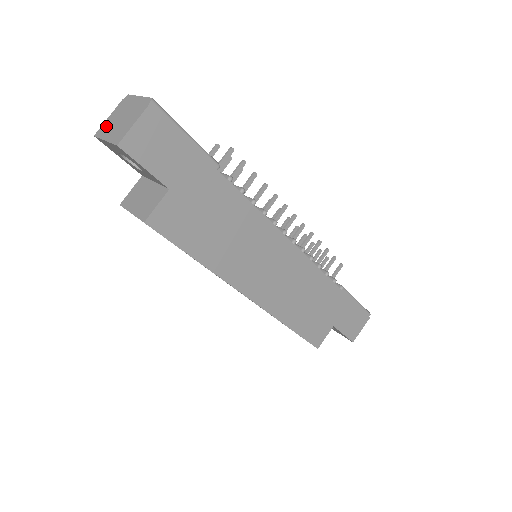
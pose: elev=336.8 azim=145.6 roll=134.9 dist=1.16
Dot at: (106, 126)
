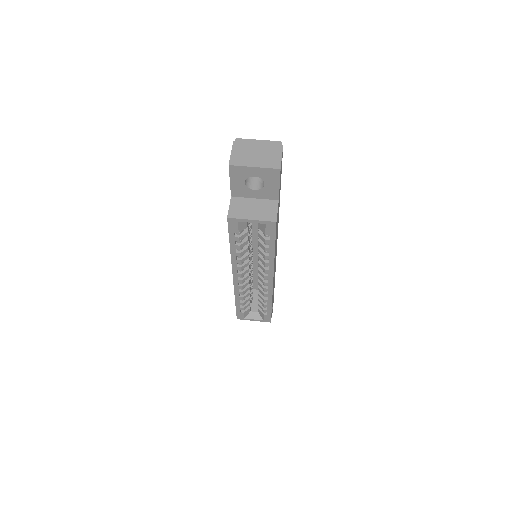
Dot at: (240, 158)
